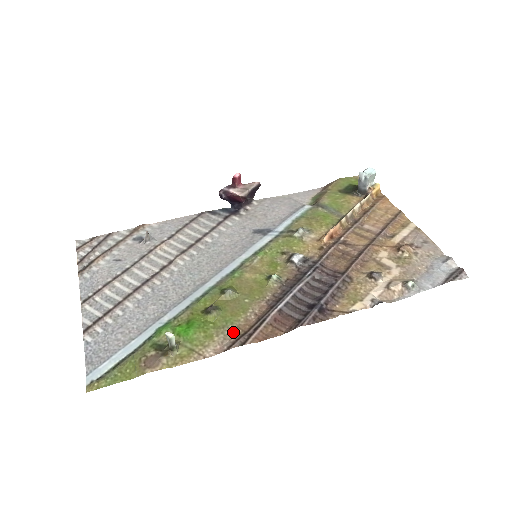
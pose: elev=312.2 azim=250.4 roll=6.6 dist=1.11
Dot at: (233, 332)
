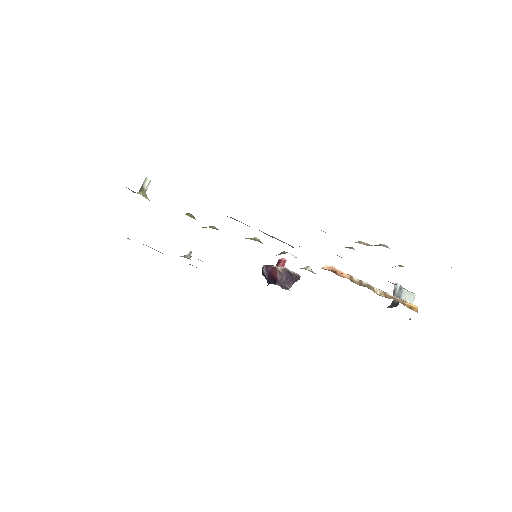
Dot at: occluded
